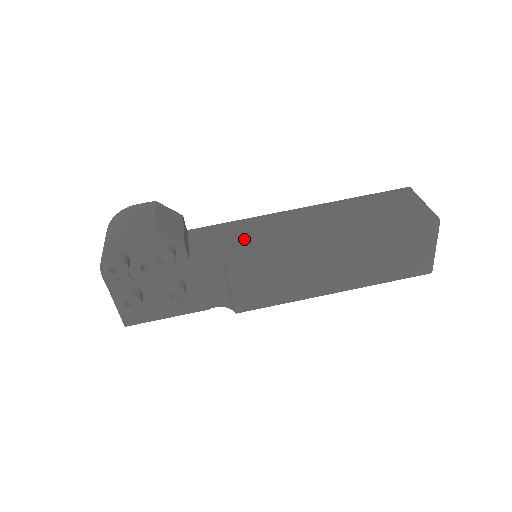
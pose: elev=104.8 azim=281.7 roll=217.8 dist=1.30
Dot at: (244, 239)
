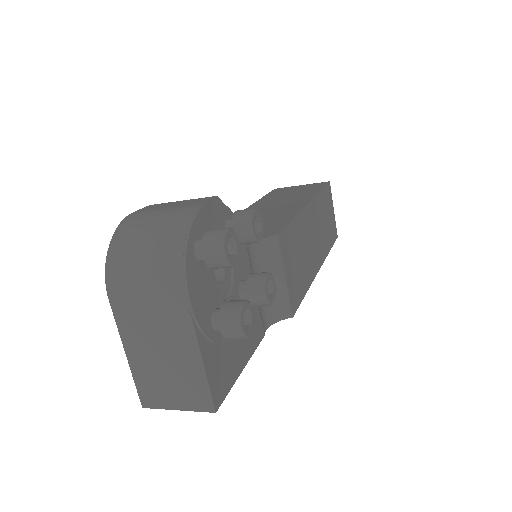
Dot at: occluded
